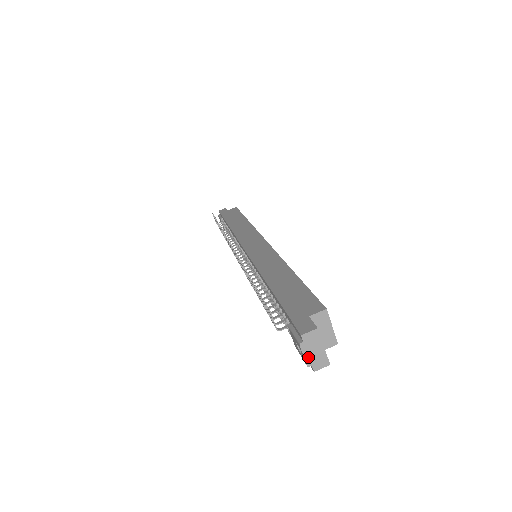
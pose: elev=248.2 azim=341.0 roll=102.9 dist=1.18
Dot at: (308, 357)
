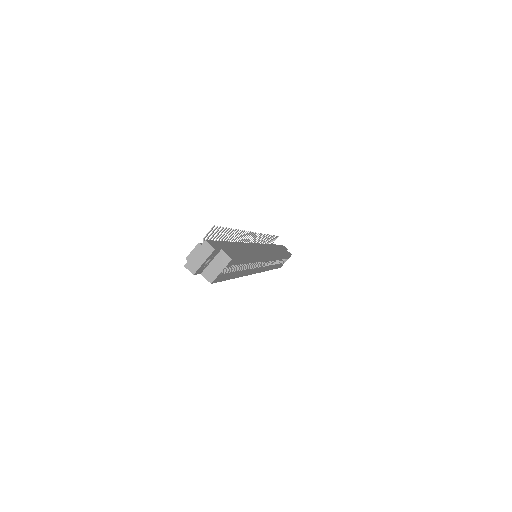
Dot at: (192, 255)
